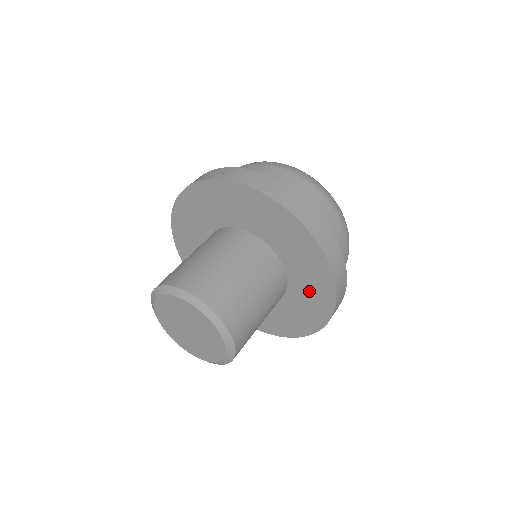
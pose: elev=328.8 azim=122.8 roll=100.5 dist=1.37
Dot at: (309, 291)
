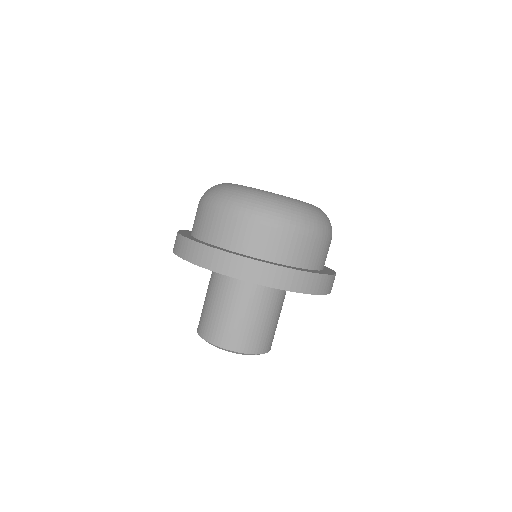
Dot at: occluded
